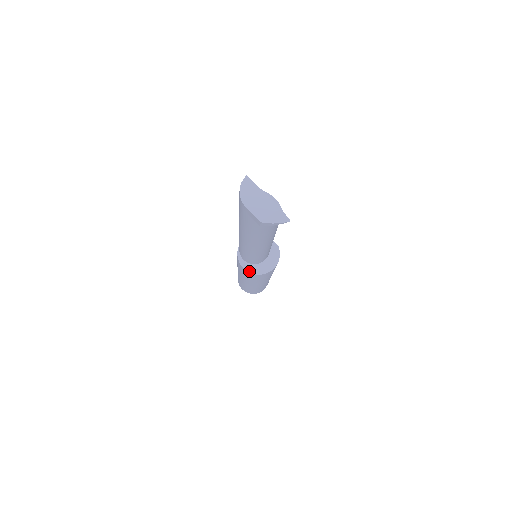
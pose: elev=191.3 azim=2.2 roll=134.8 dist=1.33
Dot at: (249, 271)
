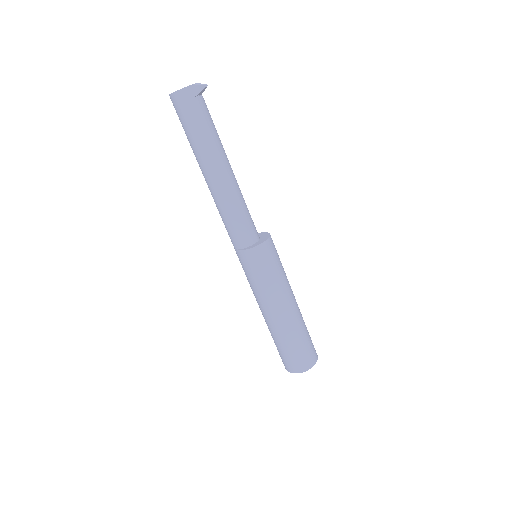
Dot at: (257, 245)
